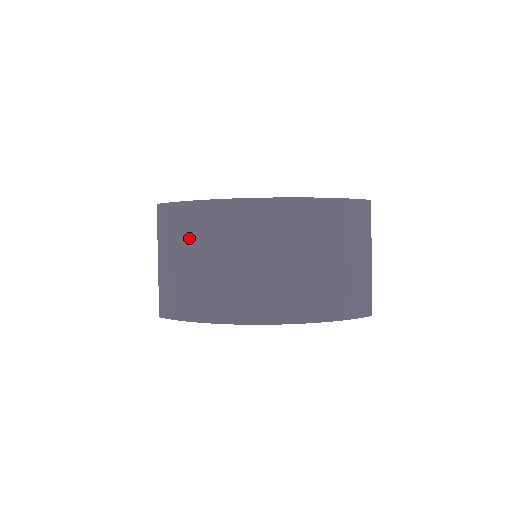
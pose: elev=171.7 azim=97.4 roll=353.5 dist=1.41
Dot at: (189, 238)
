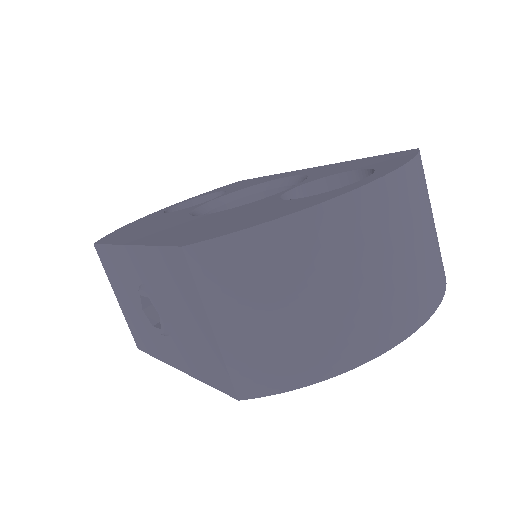
Dot at: (269, 280)
